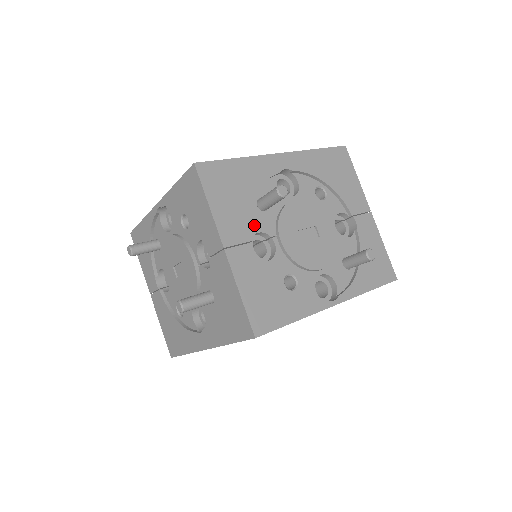
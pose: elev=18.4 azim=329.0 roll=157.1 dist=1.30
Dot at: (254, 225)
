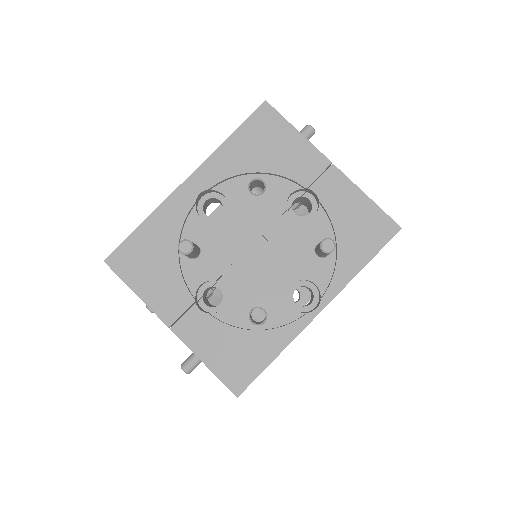
Dot at: (192, 280)
